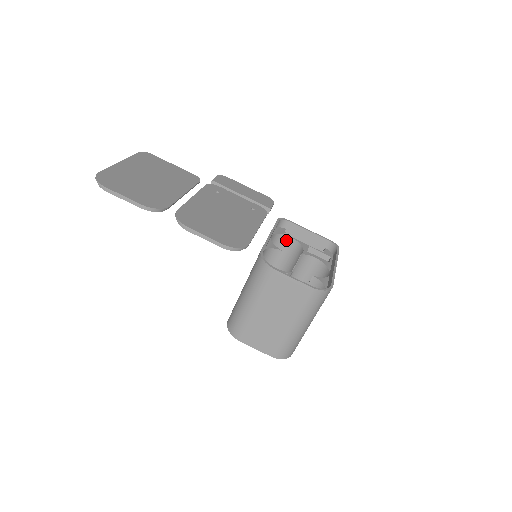
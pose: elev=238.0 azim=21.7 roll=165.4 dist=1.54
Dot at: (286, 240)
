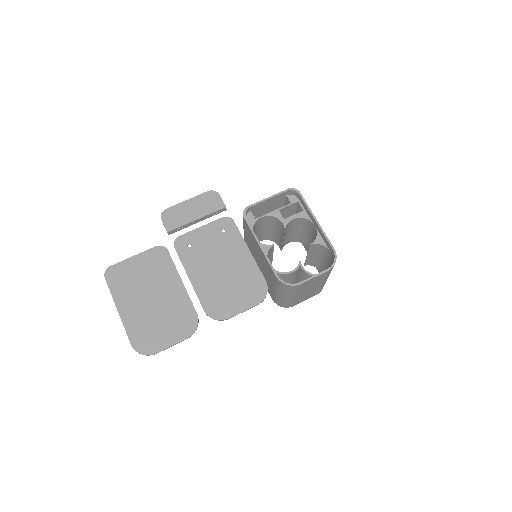
Dot at: (259, 220)
